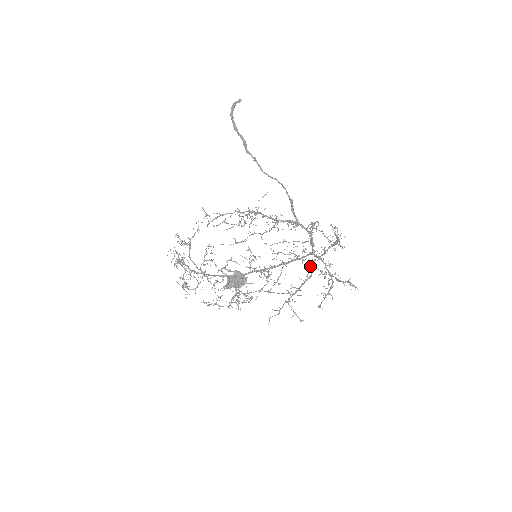
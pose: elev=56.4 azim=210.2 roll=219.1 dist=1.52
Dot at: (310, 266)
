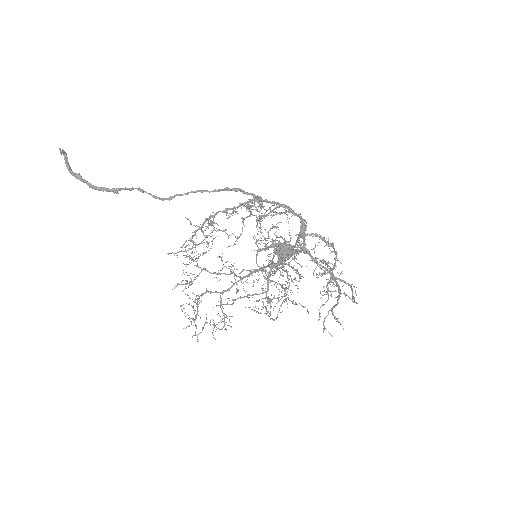
Dot at: (320, 237)
